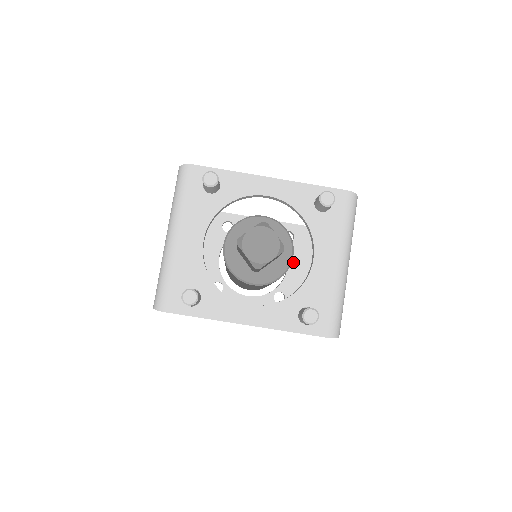
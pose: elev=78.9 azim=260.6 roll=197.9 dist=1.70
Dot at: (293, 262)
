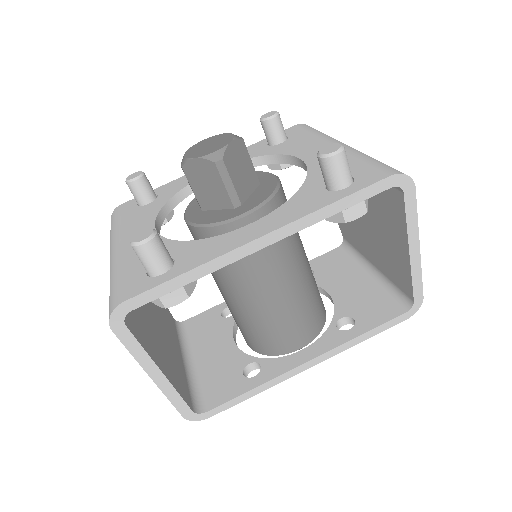
Dot at: (332, 287)
